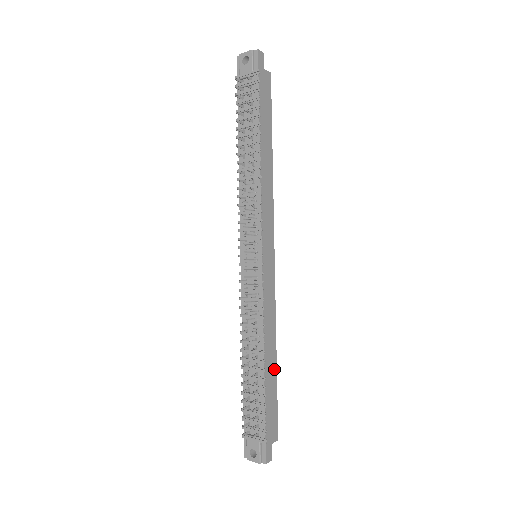
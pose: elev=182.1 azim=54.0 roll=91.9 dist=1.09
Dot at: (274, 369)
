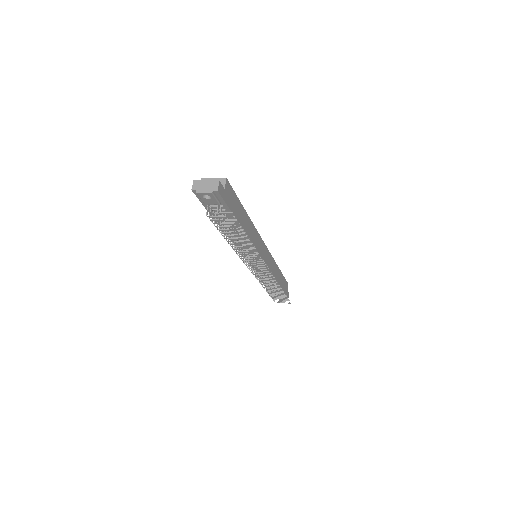
Dot at: (280, 274)
